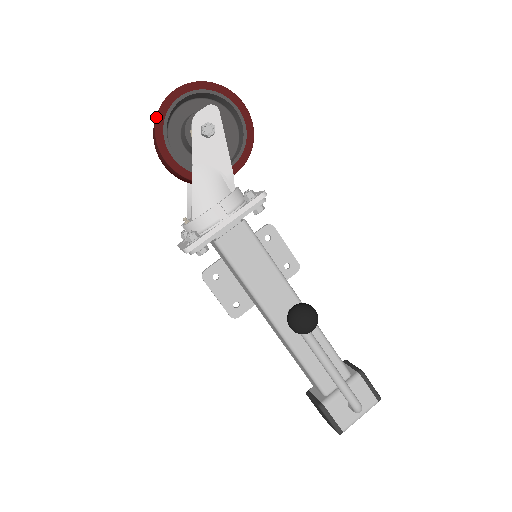
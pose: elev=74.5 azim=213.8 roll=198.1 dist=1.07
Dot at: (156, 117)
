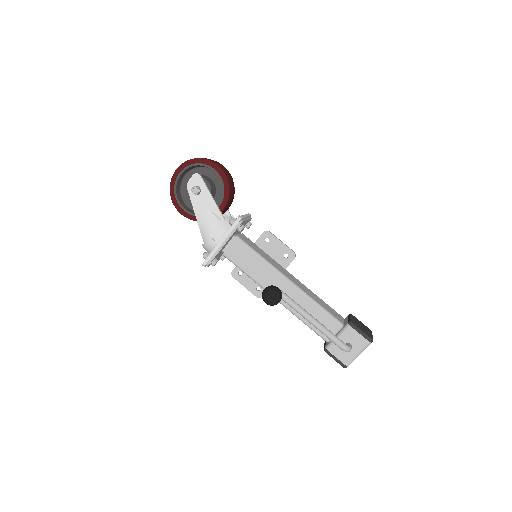
Dot at: (170, 191)
